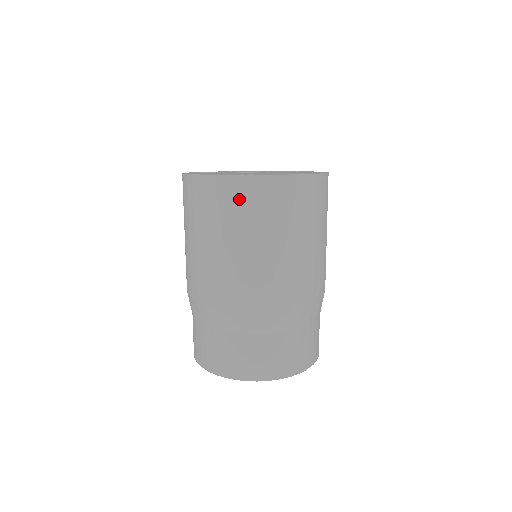
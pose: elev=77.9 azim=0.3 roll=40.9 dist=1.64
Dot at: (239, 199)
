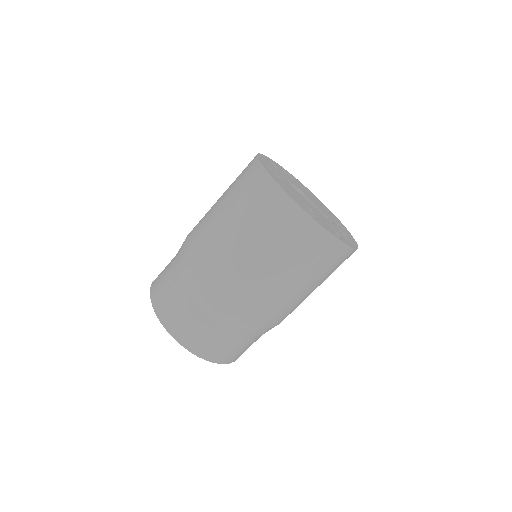
Dot at: (327, 256)
